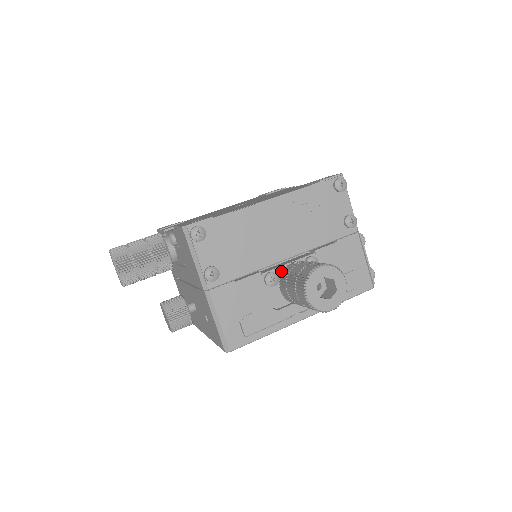
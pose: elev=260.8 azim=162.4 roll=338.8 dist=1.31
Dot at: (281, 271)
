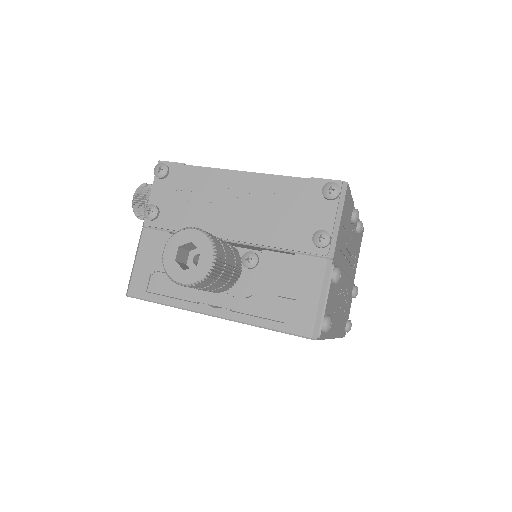
Dot at: occluded
